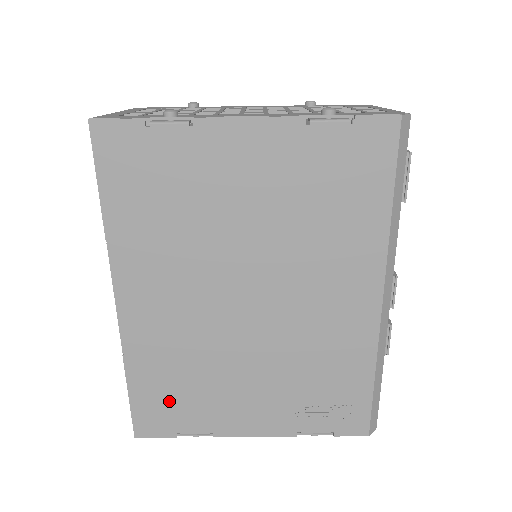
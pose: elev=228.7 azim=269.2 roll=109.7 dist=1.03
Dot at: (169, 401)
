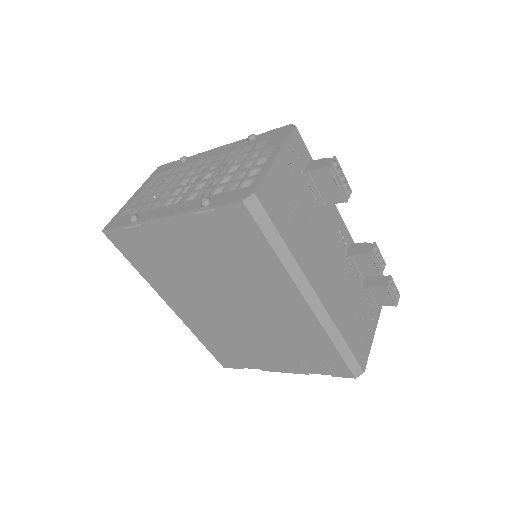
Dot at: (227, 352)
